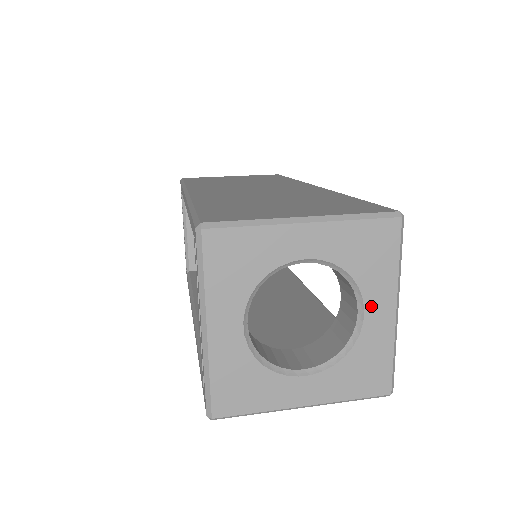
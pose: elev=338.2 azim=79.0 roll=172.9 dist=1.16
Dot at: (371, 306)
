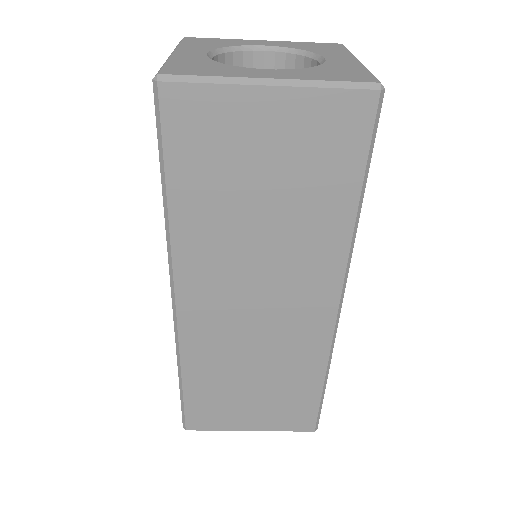
Dot at: (331, 58)
